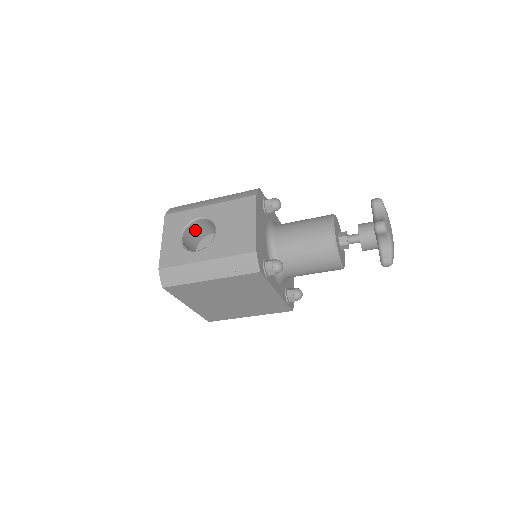
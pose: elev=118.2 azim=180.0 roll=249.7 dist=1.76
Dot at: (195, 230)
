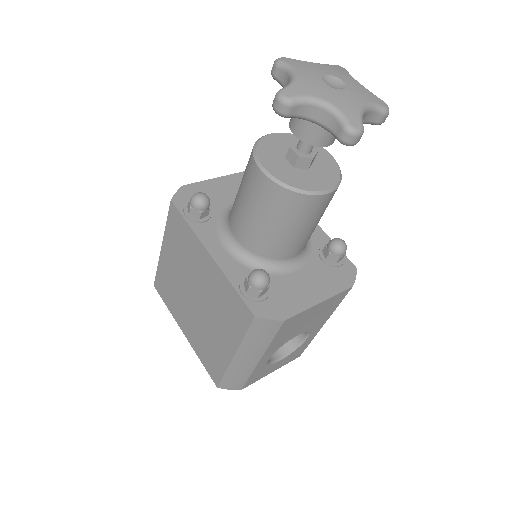
Dot at: occluded
